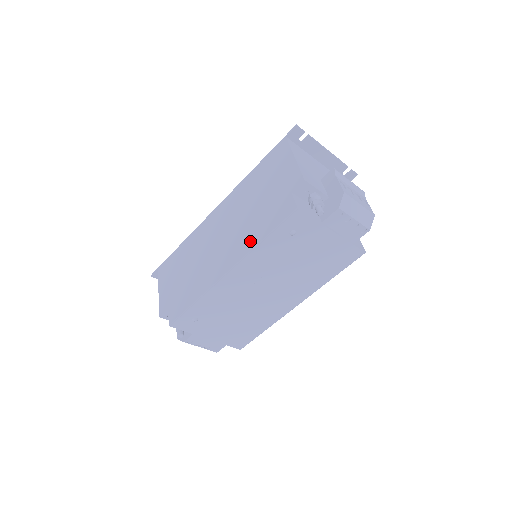
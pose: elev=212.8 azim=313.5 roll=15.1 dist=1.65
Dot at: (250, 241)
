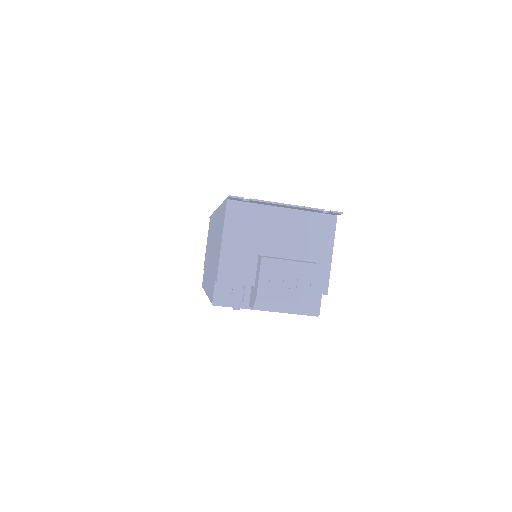
Dot at: (209, 287)
